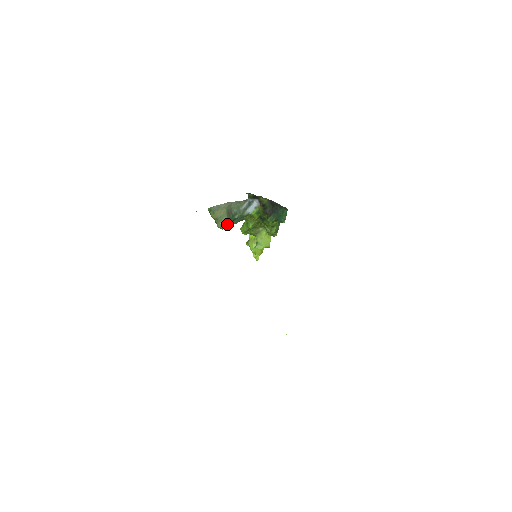
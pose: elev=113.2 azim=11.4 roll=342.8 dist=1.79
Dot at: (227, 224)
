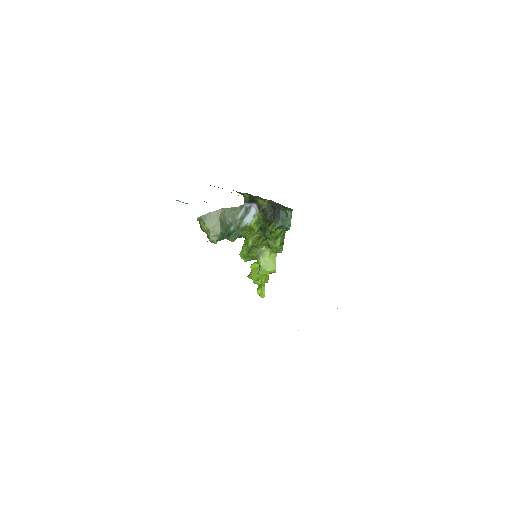
Dot at: (221, 238)
